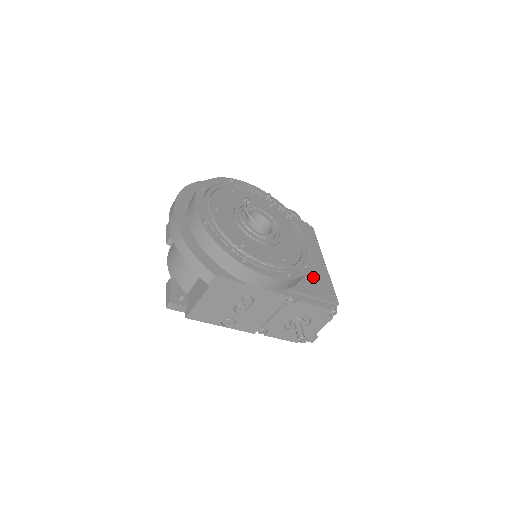
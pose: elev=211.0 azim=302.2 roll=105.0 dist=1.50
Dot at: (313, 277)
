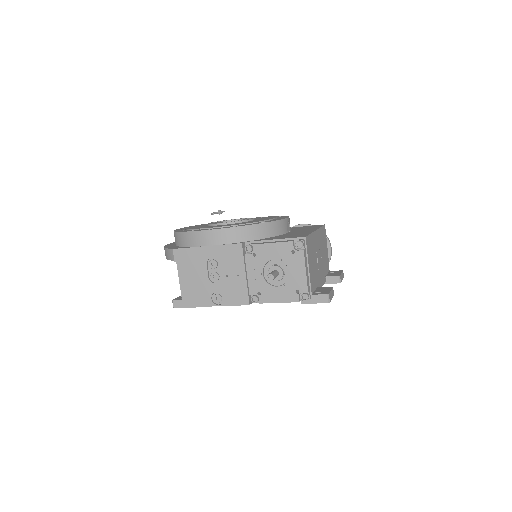
Dot at: (287, 235)
